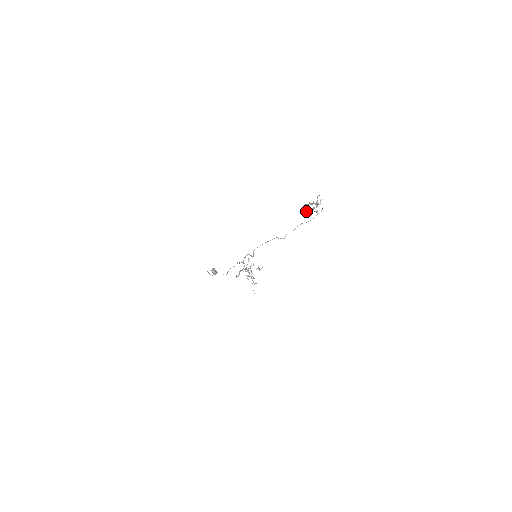
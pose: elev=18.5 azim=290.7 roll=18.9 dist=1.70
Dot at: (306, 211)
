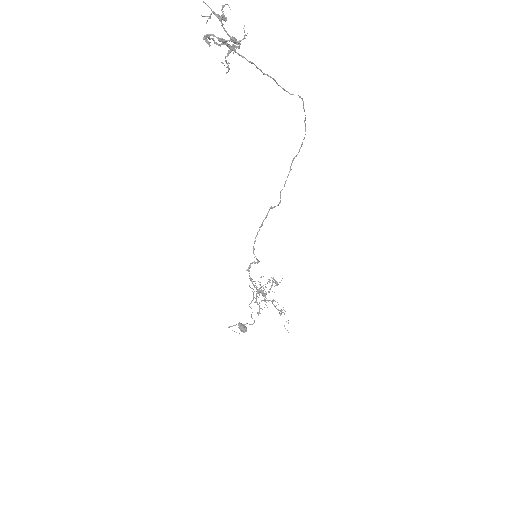
Dot at: (207, 42)
